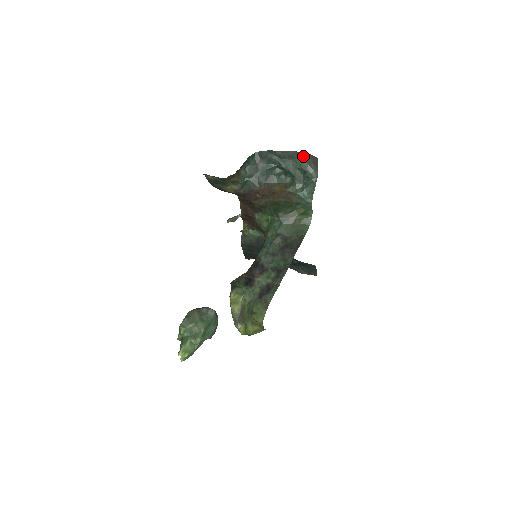
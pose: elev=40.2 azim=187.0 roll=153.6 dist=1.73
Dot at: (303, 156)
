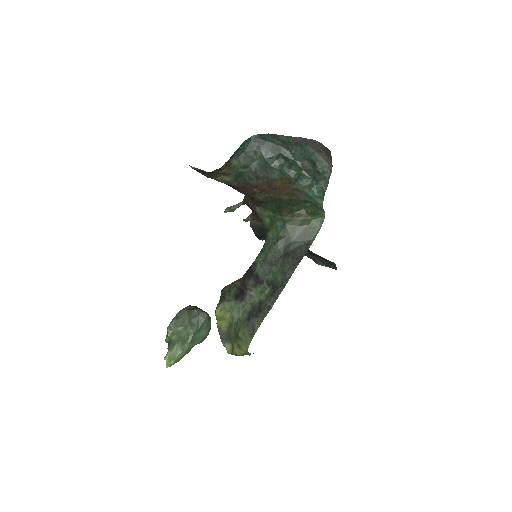
Dot at: (313, 144)
